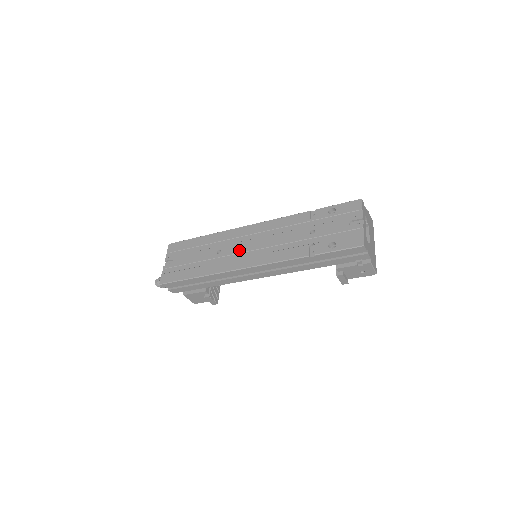
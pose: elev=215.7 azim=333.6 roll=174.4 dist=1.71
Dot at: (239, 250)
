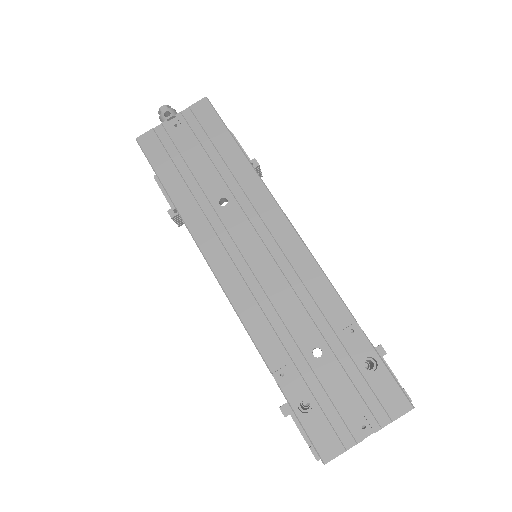
Dot at: (239, 238)
